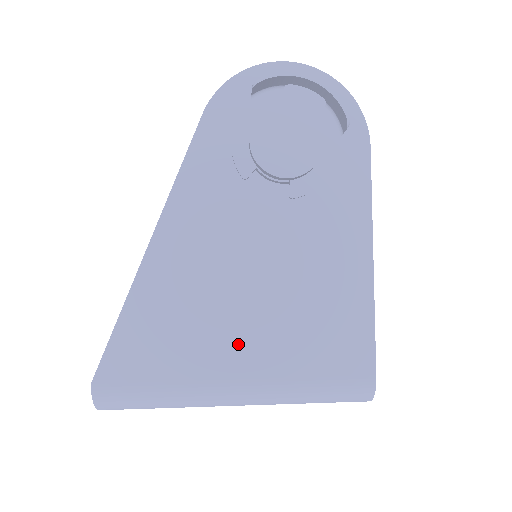
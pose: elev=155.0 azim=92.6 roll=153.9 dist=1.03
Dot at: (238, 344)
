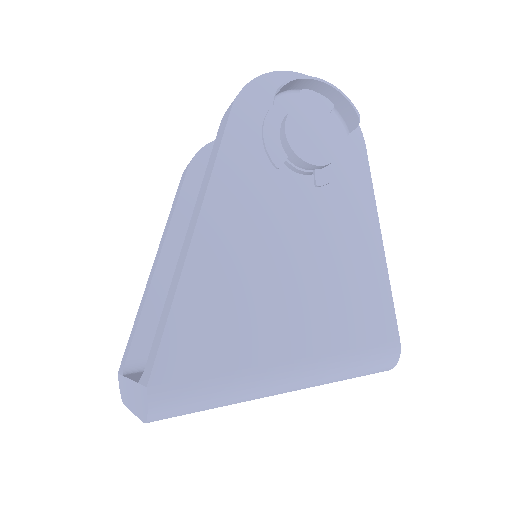
Dot at: (288, 325)
